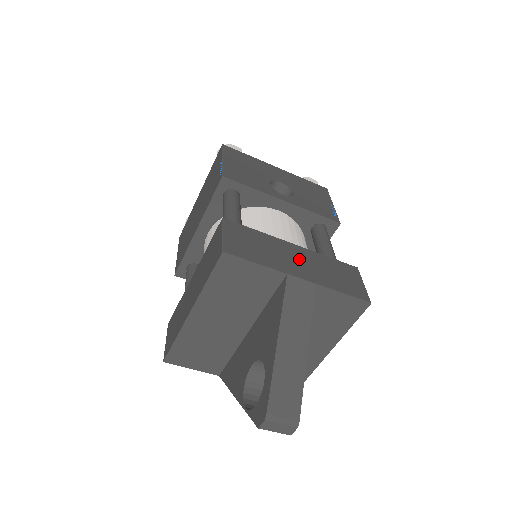
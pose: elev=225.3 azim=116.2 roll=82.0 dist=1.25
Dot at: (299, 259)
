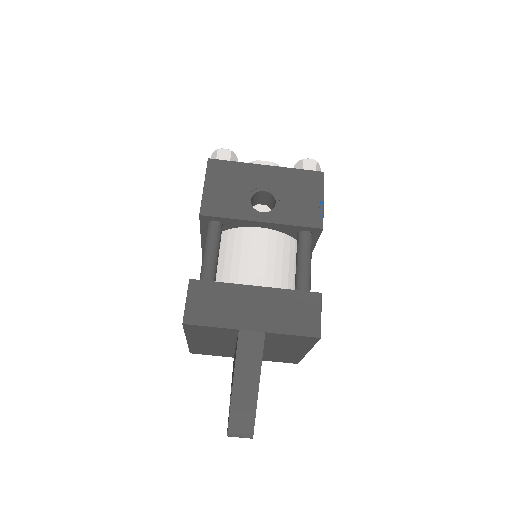
Dot at: (256, 305)
